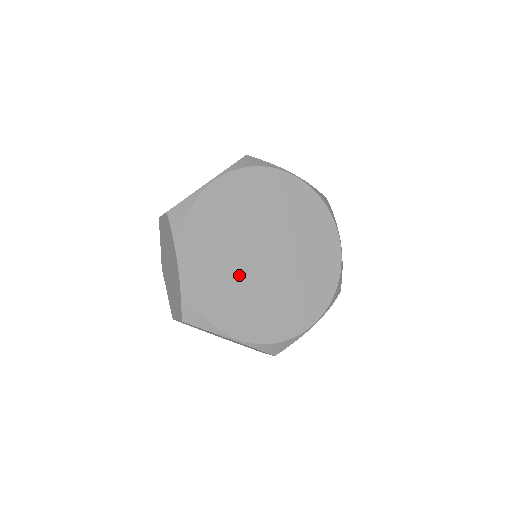
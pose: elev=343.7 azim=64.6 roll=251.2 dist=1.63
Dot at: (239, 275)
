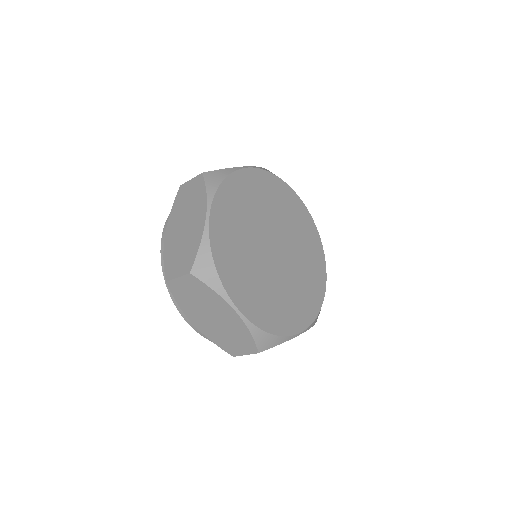
Dot at: (252, 253)
